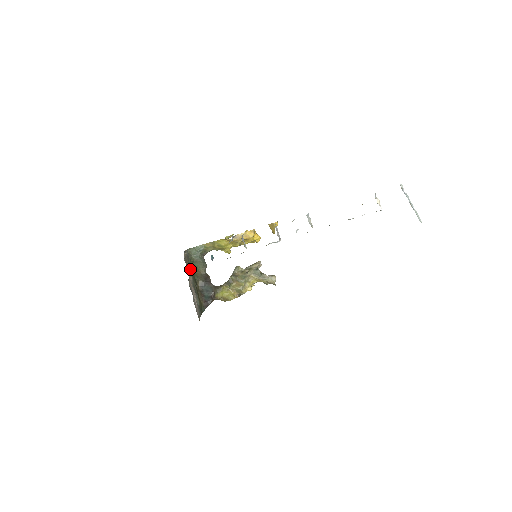
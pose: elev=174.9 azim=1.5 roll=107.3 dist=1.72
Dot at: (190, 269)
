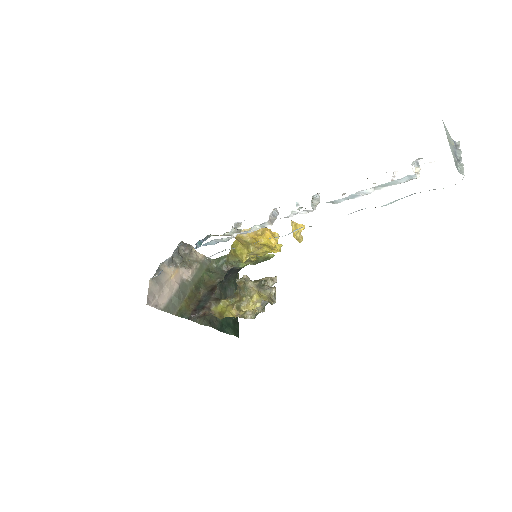
Dot at: (196, 272)
